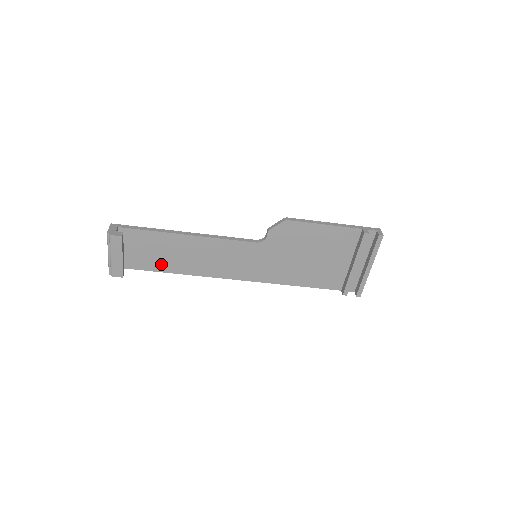
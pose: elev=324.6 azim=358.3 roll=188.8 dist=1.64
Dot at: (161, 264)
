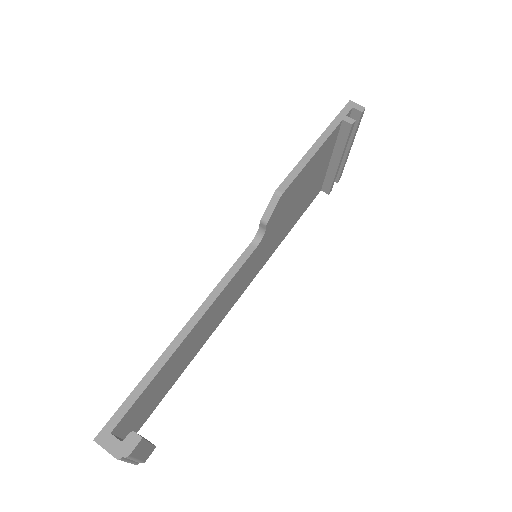
Dot at: (171, 381)
